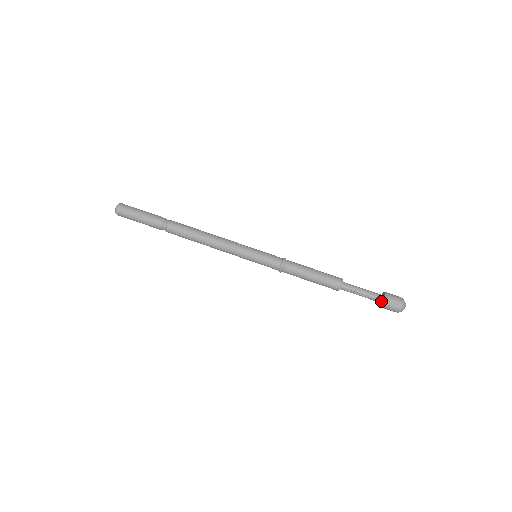
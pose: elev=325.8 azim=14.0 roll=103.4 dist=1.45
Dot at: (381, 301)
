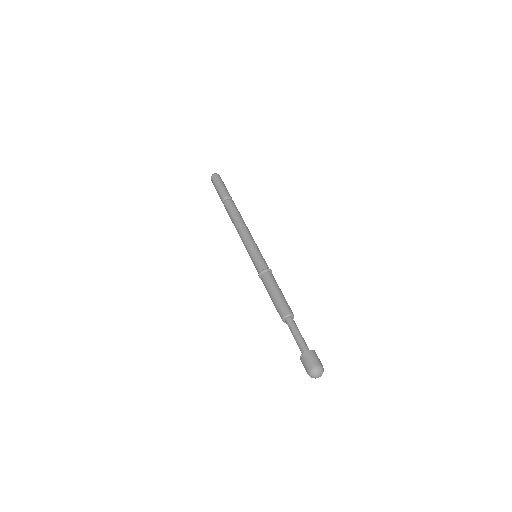
Dot at: (304, 354)
